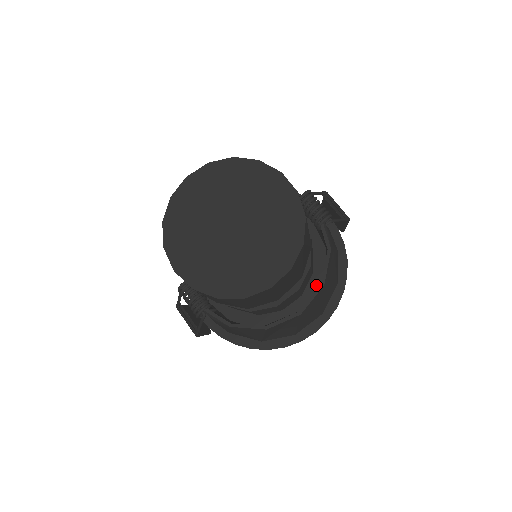
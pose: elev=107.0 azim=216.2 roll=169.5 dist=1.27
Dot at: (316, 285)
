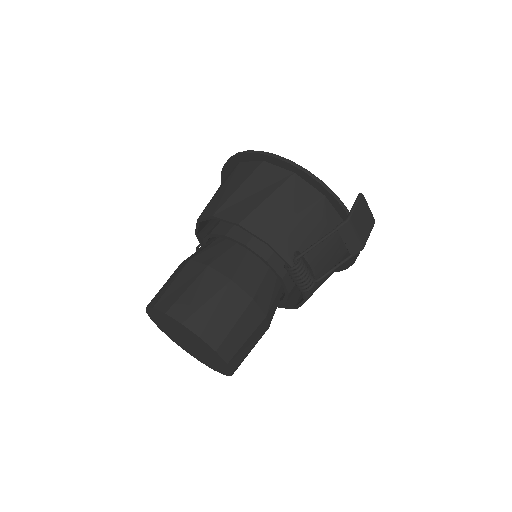
Dot at: occluded
